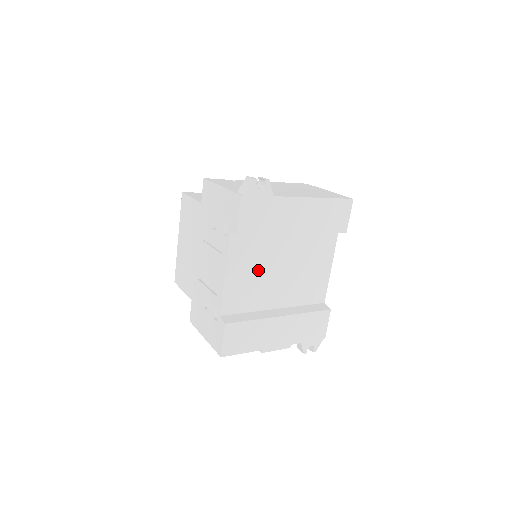
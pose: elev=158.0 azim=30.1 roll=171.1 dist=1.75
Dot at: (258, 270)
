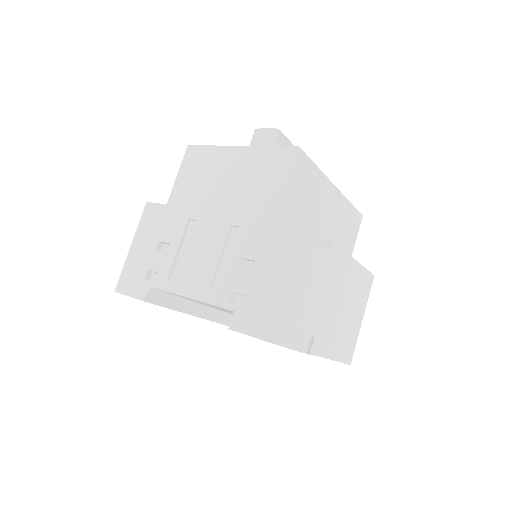
Dot at: (222, 309)
